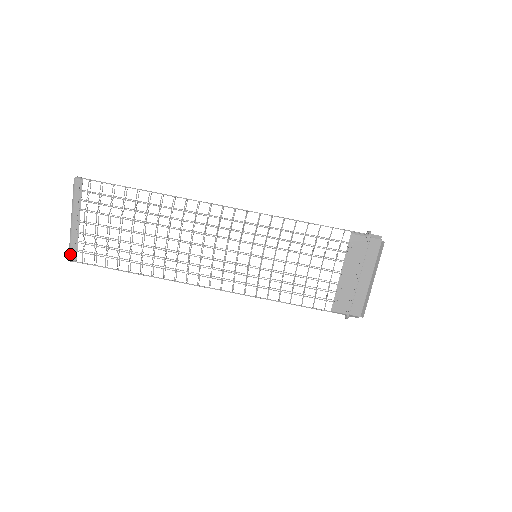
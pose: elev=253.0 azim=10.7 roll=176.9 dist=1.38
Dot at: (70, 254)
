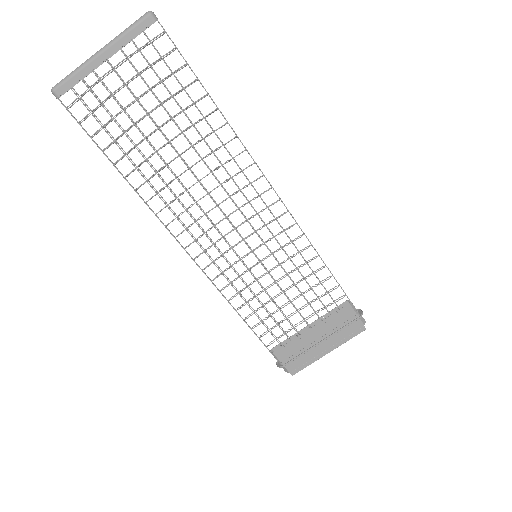
Dot at: (61, 85)
